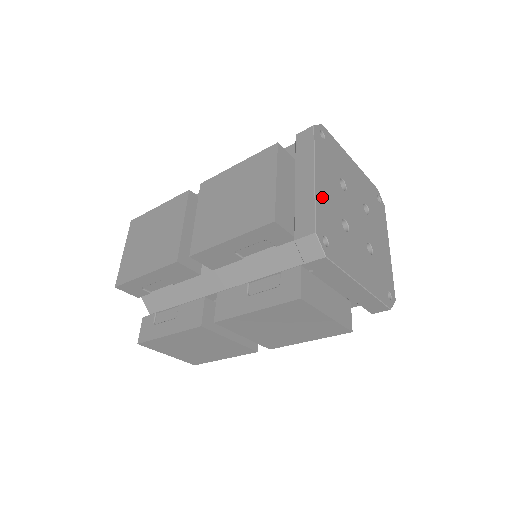
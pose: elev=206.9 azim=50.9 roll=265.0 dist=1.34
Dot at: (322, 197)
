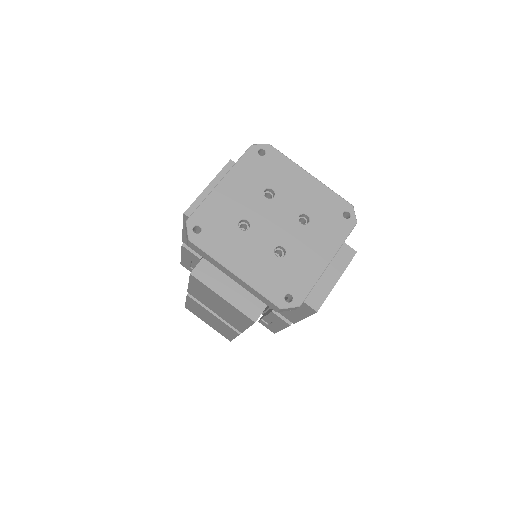
Dot at: (219, 198)
